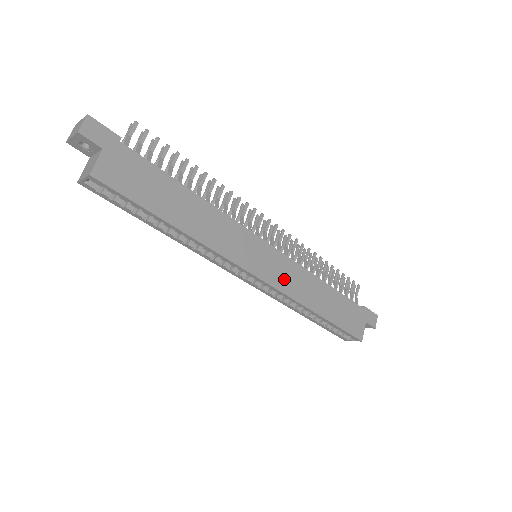
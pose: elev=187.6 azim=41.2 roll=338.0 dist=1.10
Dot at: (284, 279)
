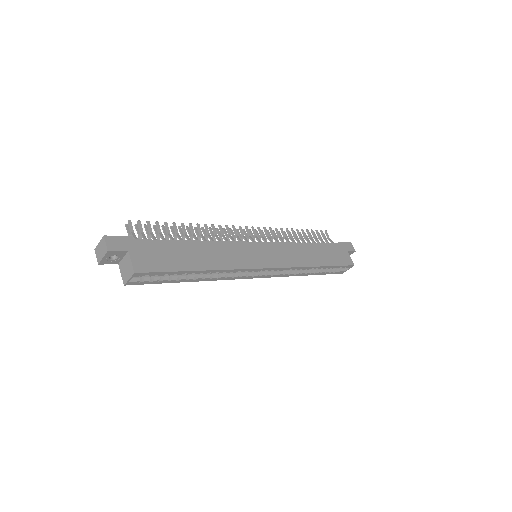
Dot at: (284, 258)
